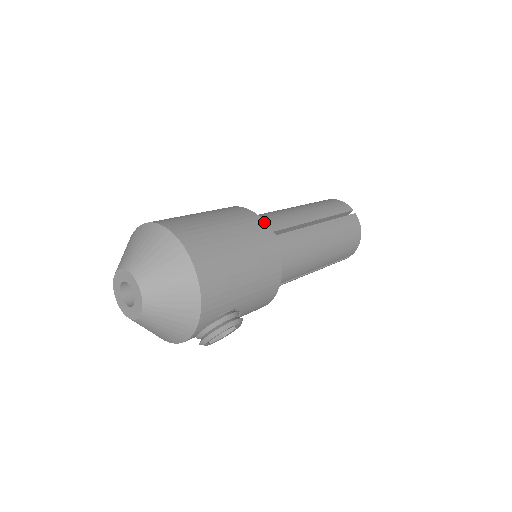
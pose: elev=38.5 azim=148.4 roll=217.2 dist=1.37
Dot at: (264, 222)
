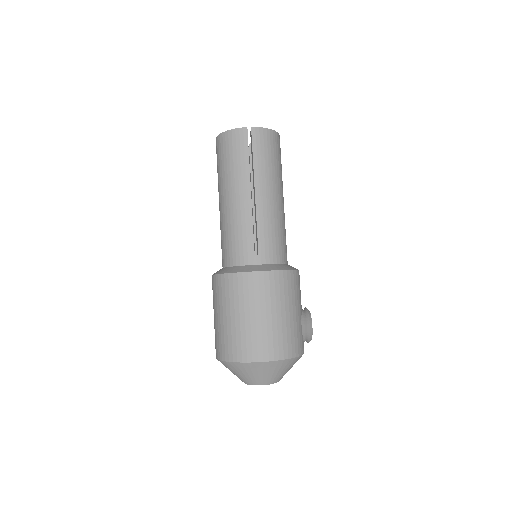
Dot at: (251, 273)
